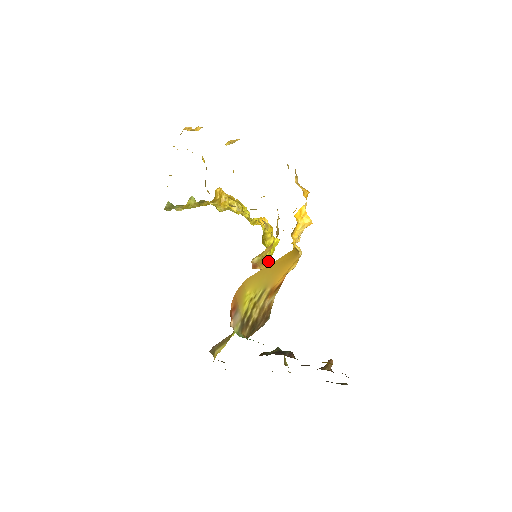
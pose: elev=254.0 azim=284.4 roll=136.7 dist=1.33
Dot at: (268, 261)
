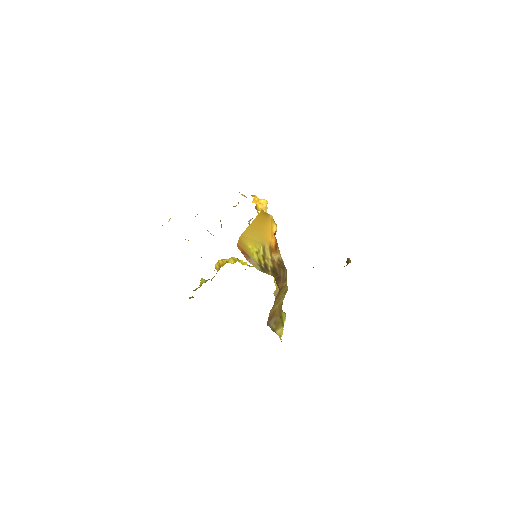
Dot at: occluded
